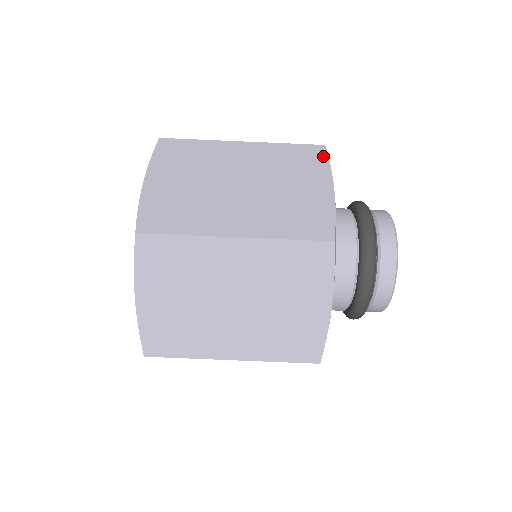
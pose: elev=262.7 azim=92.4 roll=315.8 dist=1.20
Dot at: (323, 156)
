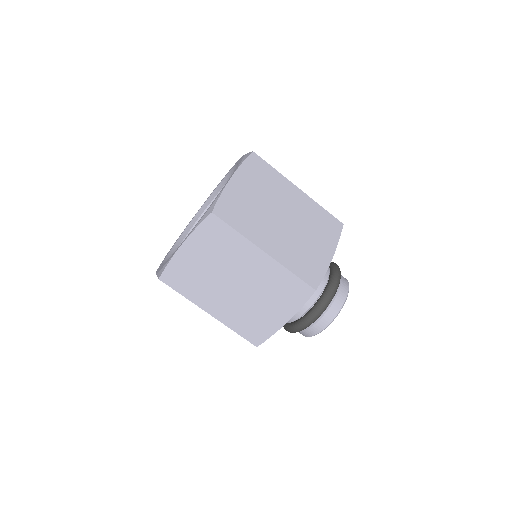
Dot at: (339, 231)
